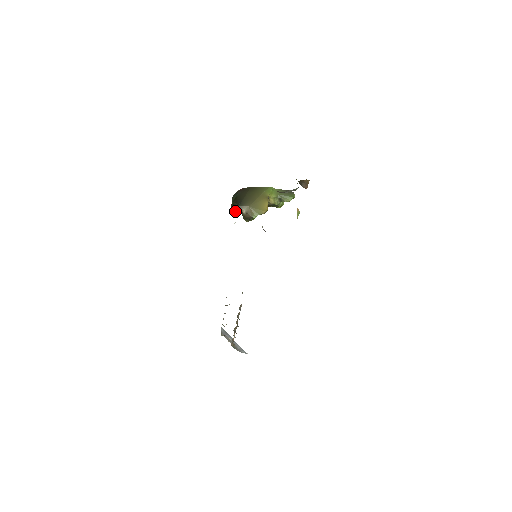
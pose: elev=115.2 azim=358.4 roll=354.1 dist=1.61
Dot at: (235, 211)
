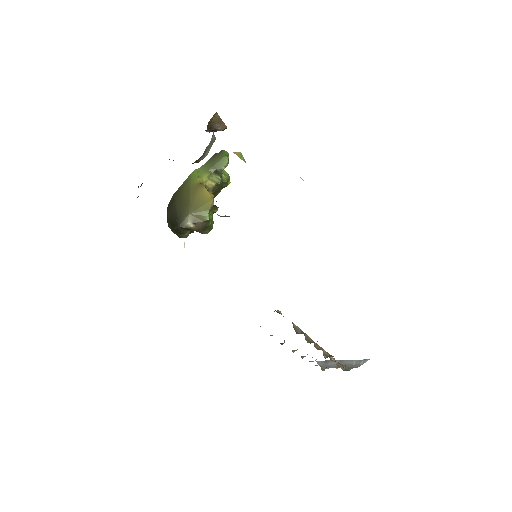
Dot at: (186, 236)
